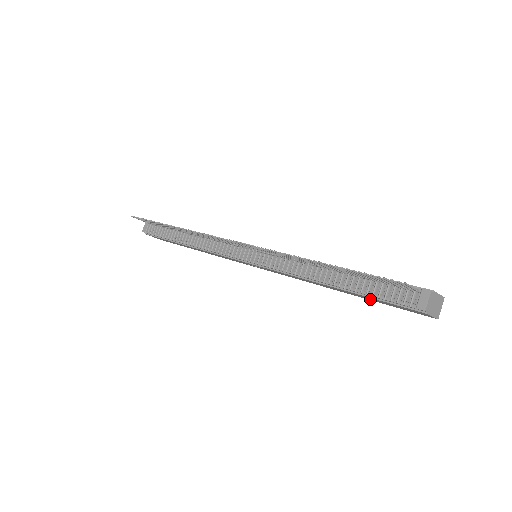
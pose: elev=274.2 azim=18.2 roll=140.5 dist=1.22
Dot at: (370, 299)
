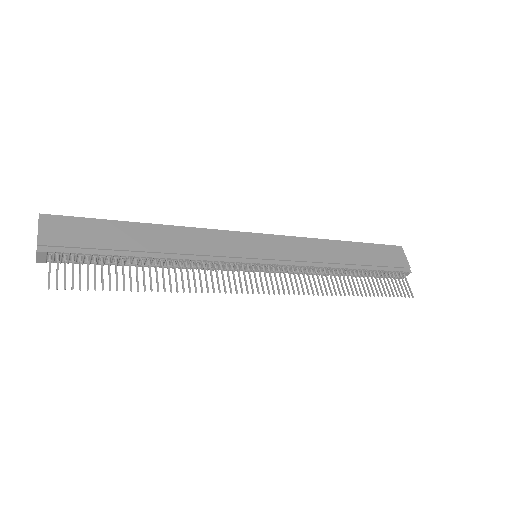
Dot at: occluded
